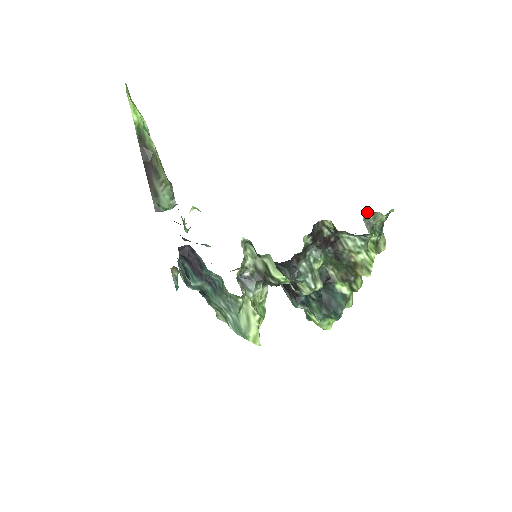
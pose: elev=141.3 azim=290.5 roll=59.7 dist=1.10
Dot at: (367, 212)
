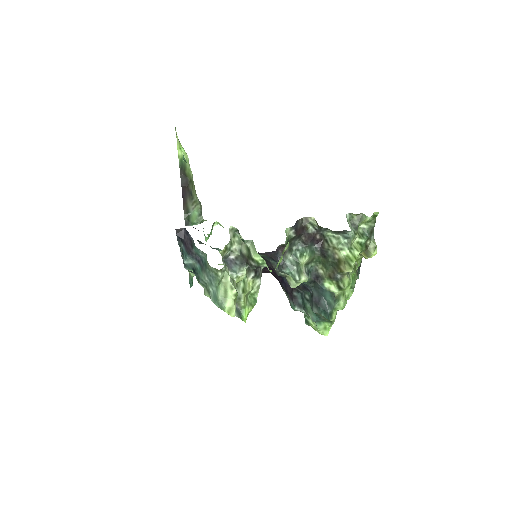
Dot at: (351, 213)
